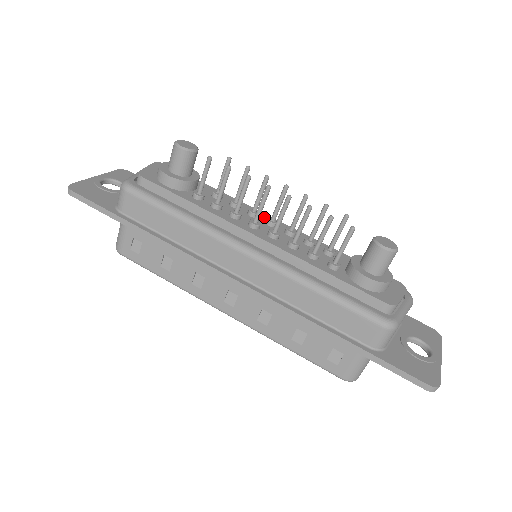
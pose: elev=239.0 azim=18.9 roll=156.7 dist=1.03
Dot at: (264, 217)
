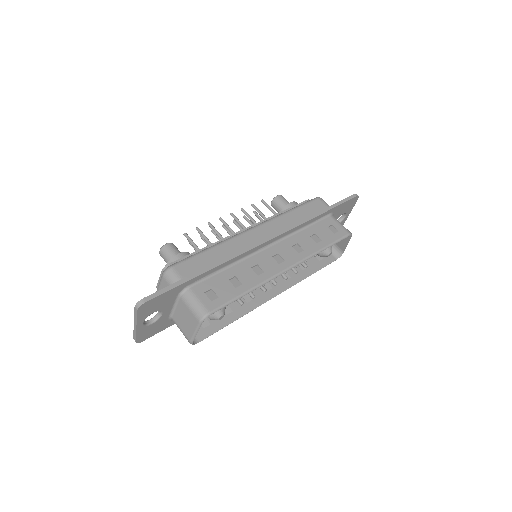
Dot at: occluded
